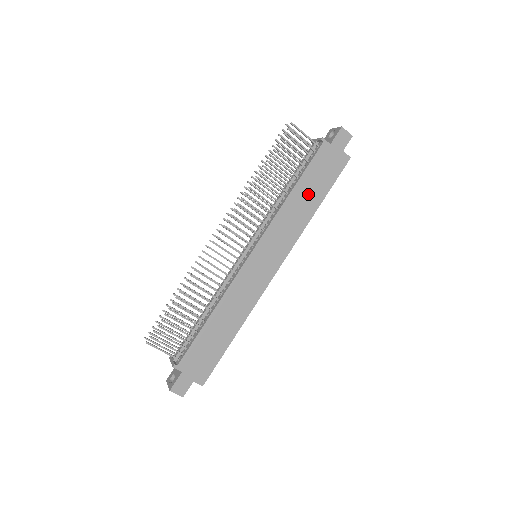
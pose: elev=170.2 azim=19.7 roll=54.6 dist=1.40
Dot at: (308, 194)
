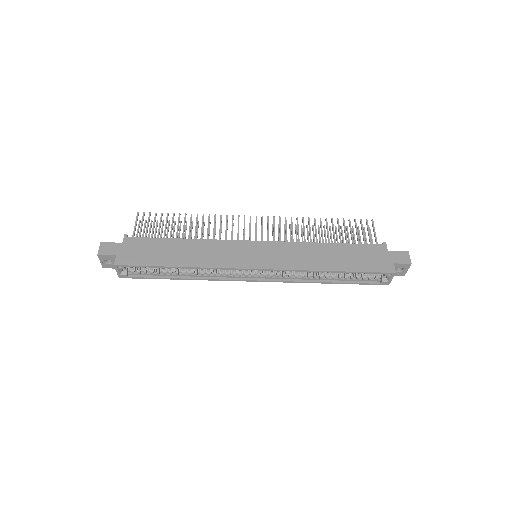
Dot at: (336, 257)
